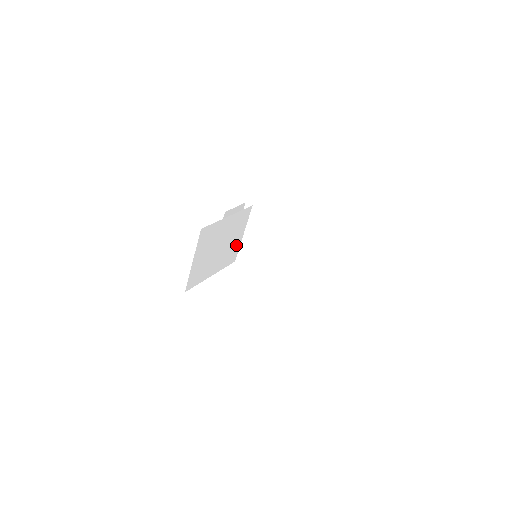
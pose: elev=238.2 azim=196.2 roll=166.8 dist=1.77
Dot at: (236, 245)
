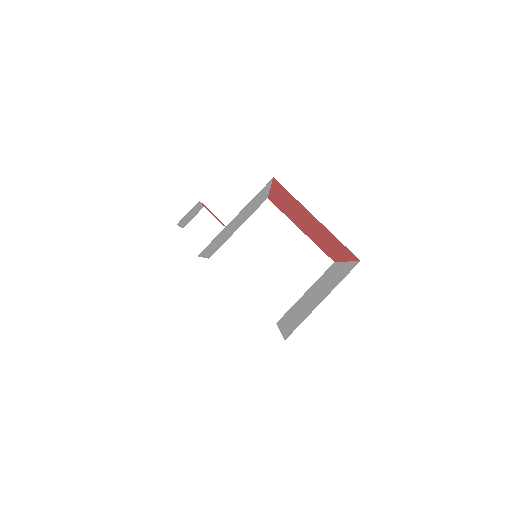
Dot at: (229, 236)
